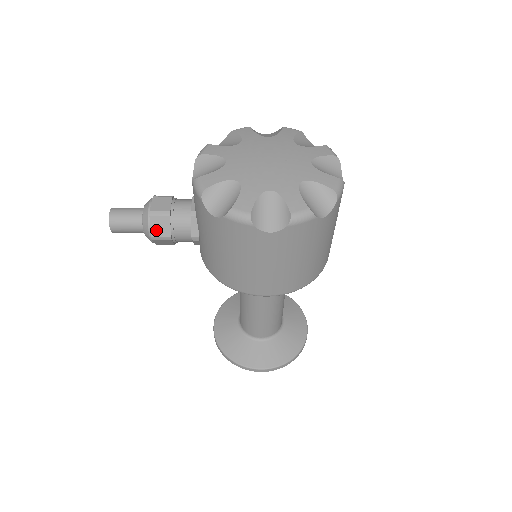
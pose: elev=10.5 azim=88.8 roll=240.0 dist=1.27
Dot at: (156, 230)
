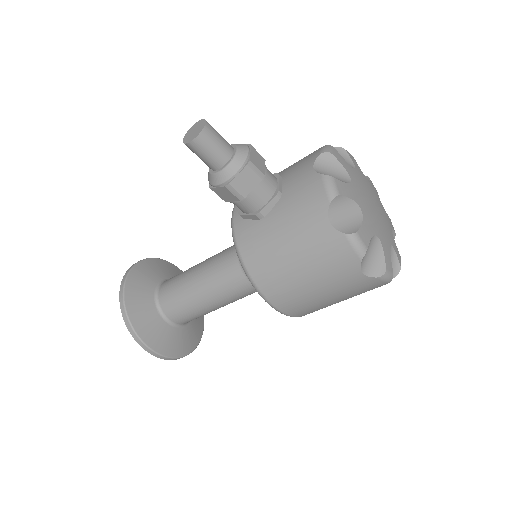
Dot at: (239, 181)
